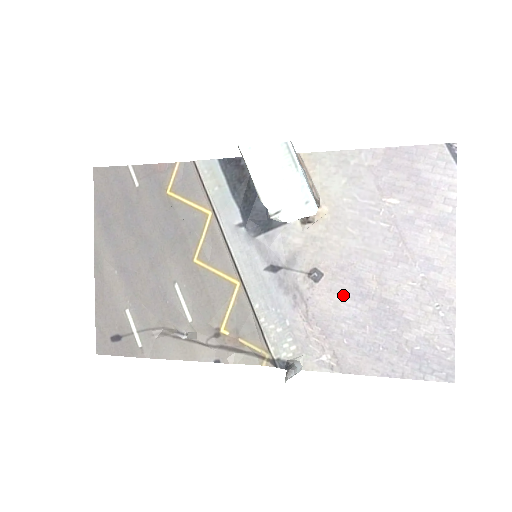
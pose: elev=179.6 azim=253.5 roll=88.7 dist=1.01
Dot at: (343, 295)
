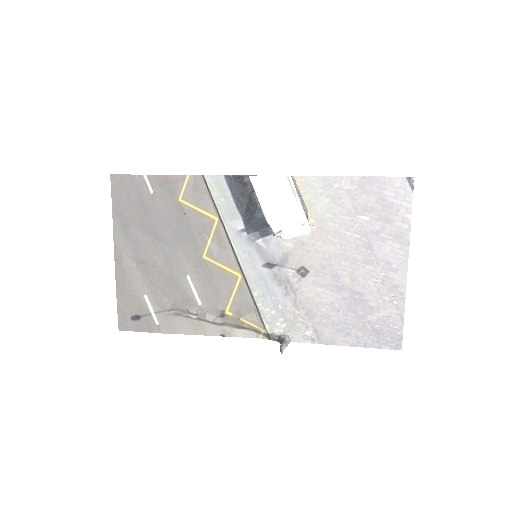
Dot at: (324, 287)
